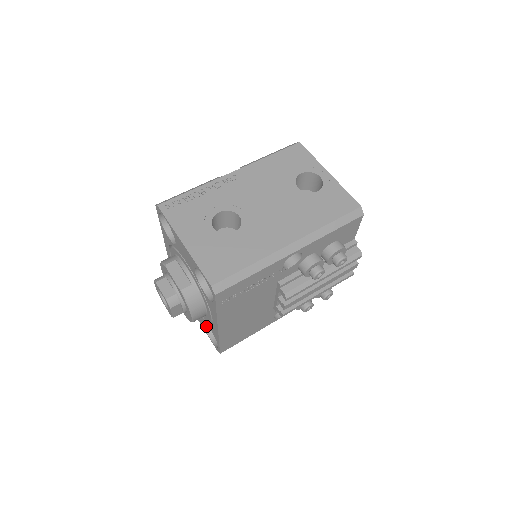
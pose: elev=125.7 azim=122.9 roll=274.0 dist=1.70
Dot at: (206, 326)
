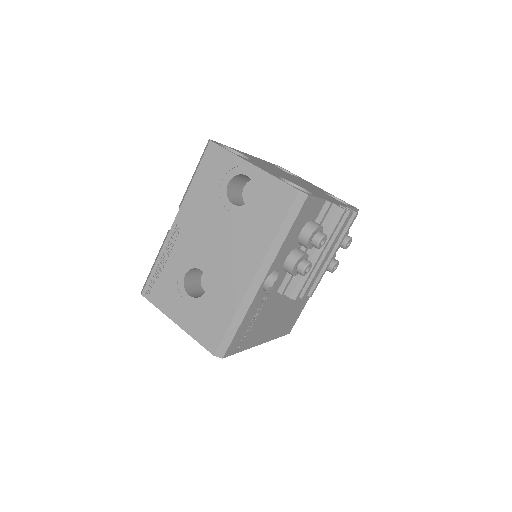
Dot at: occluded
